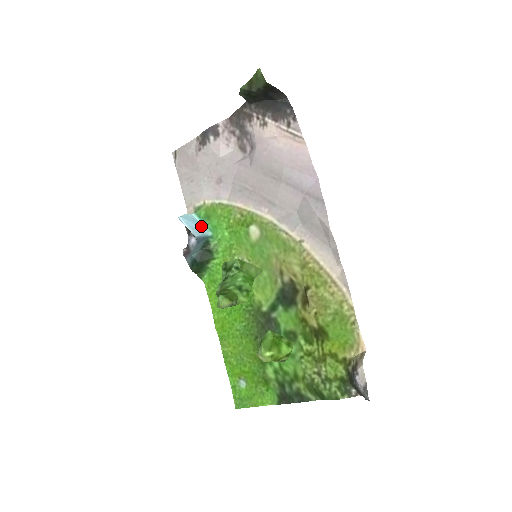
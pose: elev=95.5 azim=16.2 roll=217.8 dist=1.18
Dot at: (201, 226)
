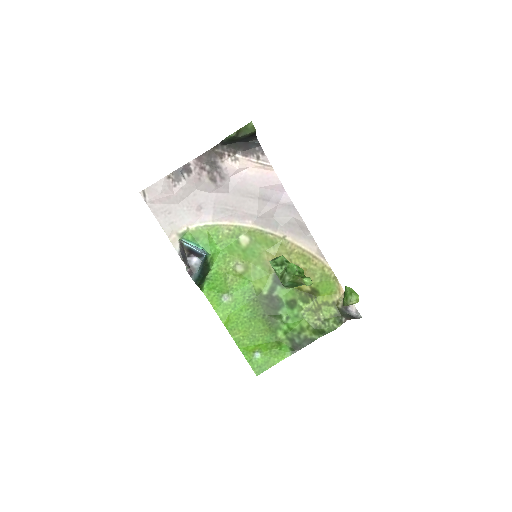
Dot at: (197, 247)
